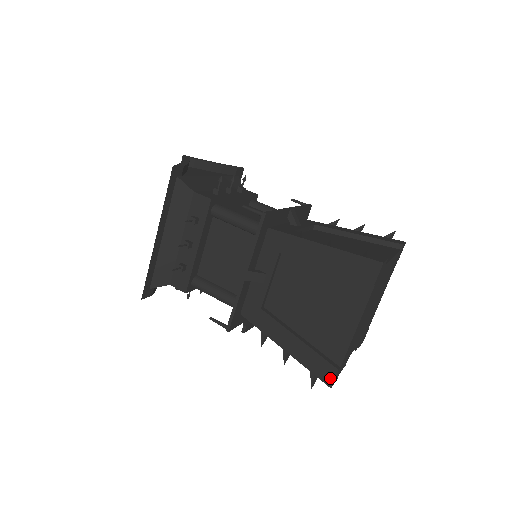
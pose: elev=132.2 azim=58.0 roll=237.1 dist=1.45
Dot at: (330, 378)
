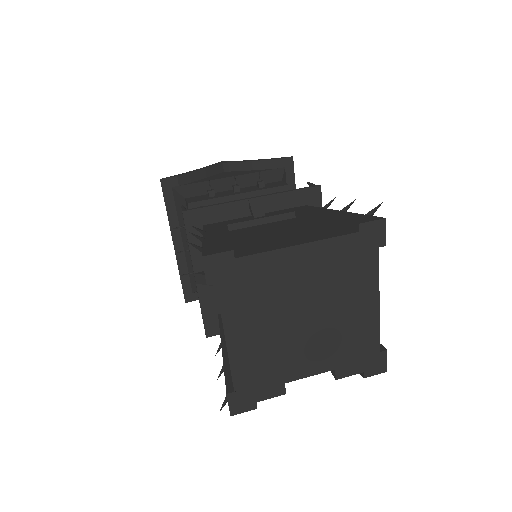
Dot at: (228, 403)
